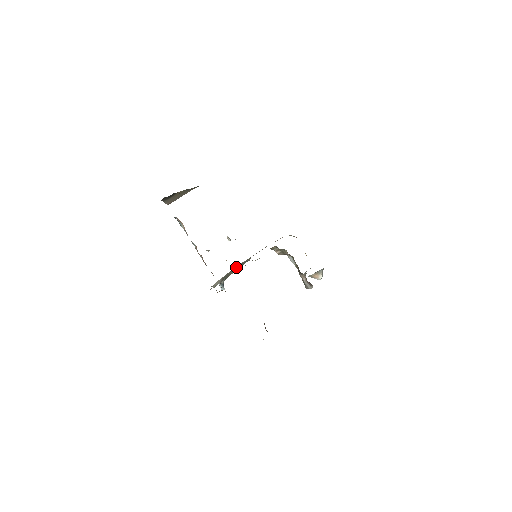
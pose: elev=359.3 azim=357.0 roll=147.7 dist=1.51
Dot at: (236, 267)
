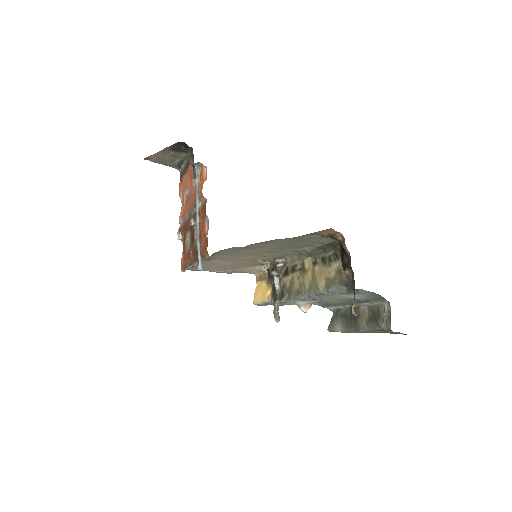
Dot at: occluded
